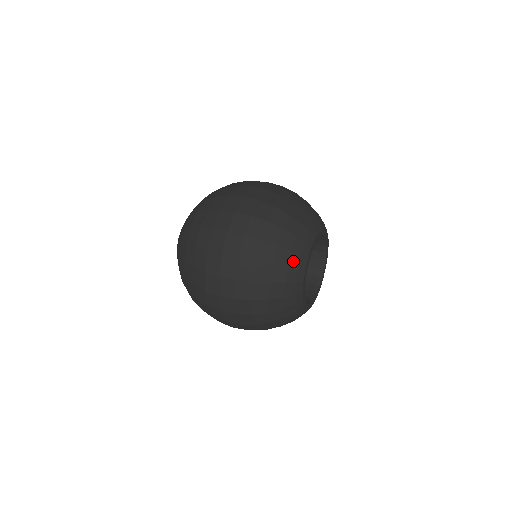
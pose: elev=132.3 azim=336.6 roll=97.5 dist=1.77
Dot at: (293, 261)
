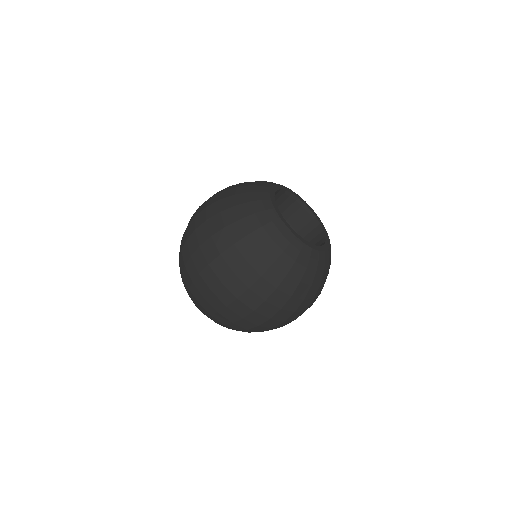
Dot at: (271, 232)
